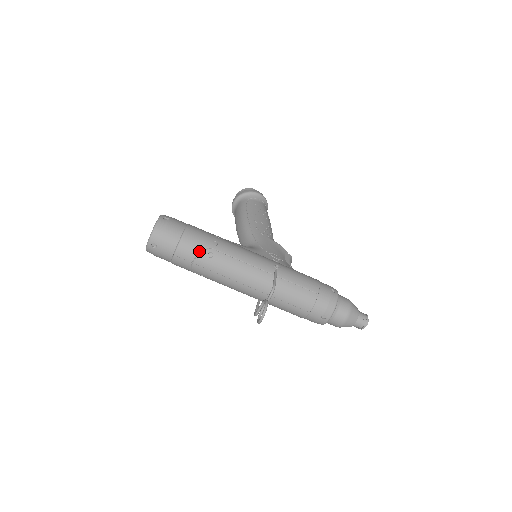
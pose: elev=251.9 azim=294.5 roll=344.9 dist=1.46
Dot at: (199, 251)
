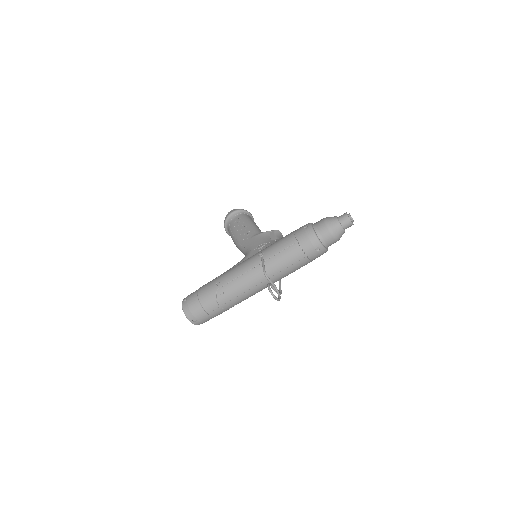
Dot at: (214, 298)
